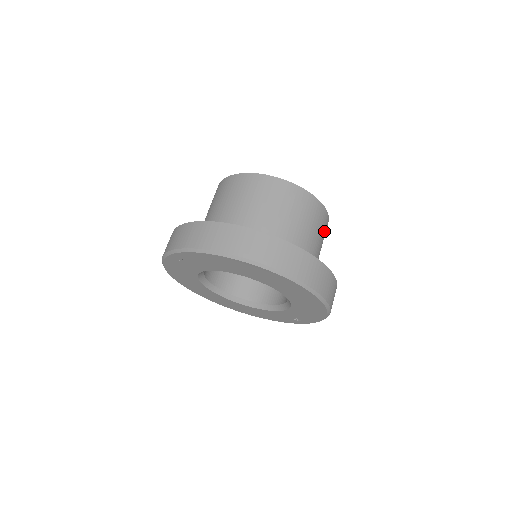
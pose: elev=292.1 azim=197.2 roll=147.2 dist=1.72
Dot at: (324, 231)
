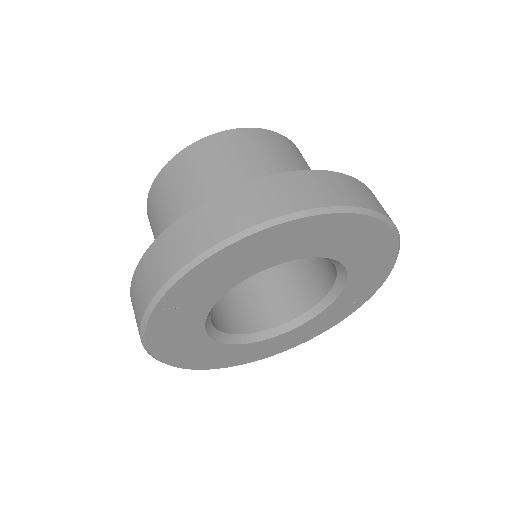
Dot at: occluded
